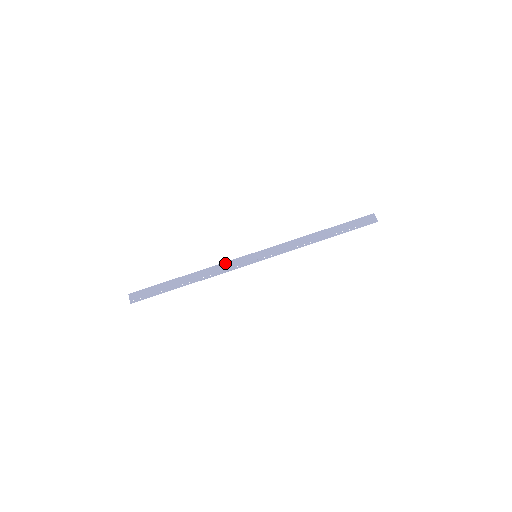
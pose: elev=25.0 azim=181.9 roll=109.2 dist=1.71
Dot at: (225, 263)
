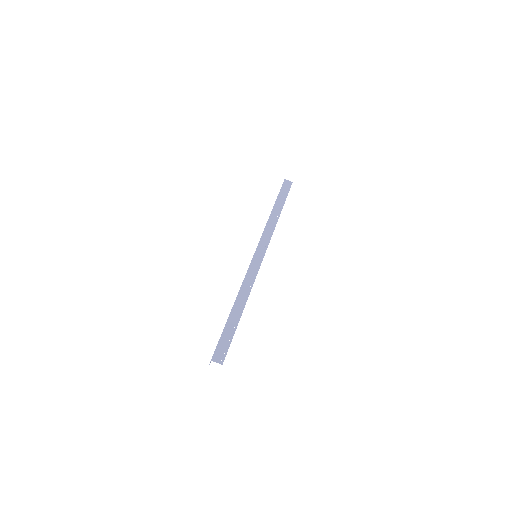
Dot at: (246, 276)
